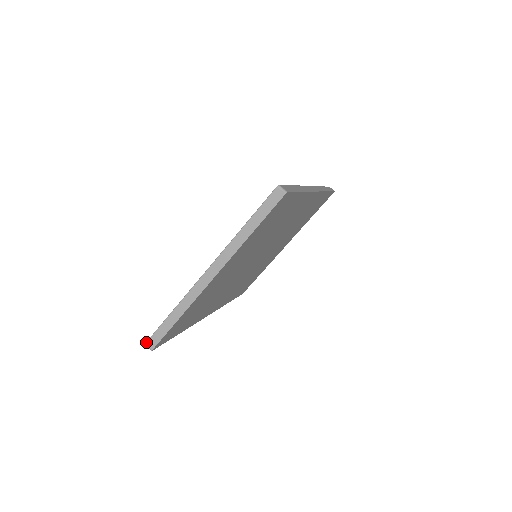
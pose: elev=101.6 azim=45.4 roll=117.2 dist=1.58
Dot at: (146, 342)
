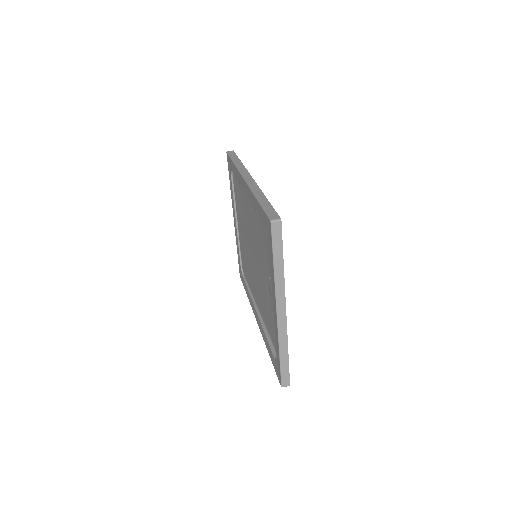
Dot at: (281, 386)
